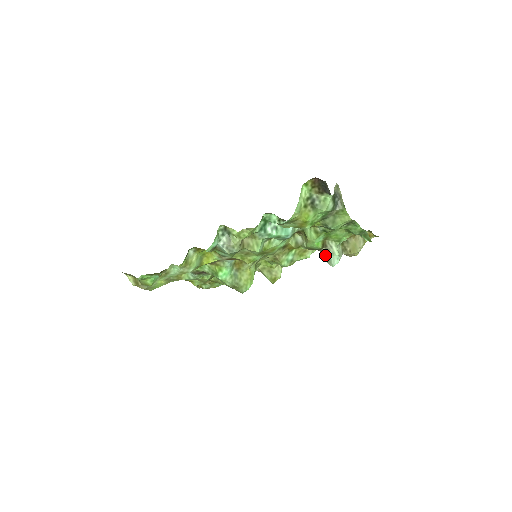
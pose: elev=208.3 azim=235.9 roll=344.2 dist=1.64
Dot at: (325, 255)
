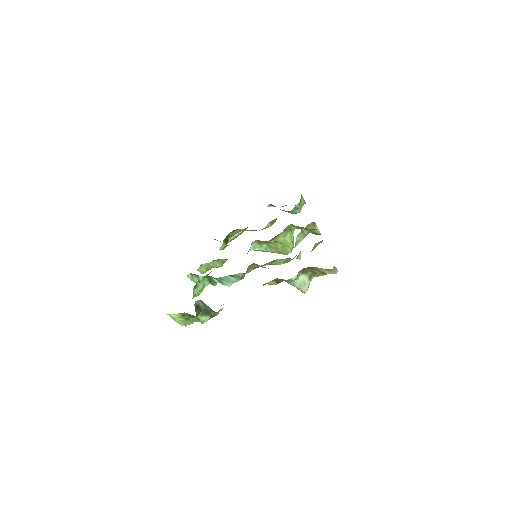
Dot at: occluded
